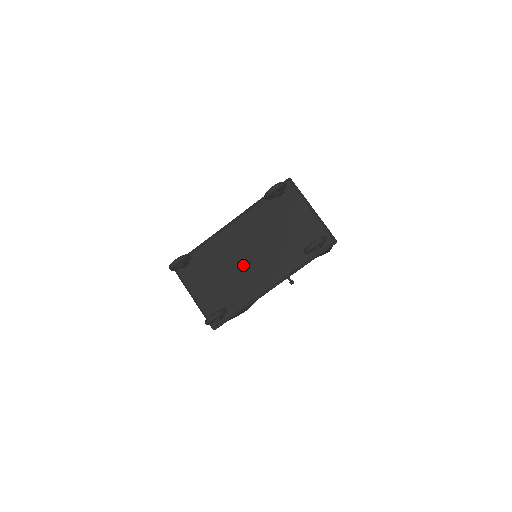
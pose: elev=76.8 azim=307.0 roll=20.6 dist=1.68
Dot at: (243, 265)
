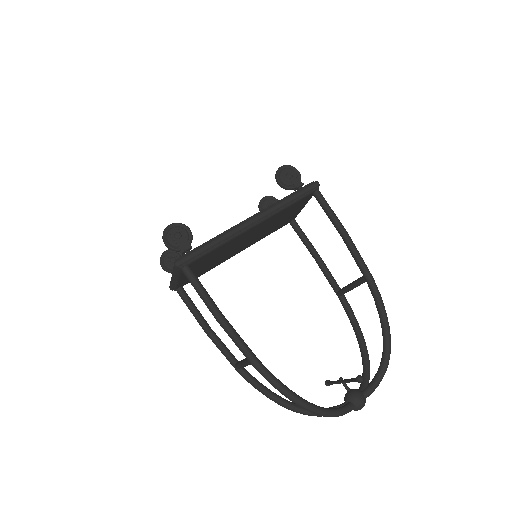
Dot at: occluded
